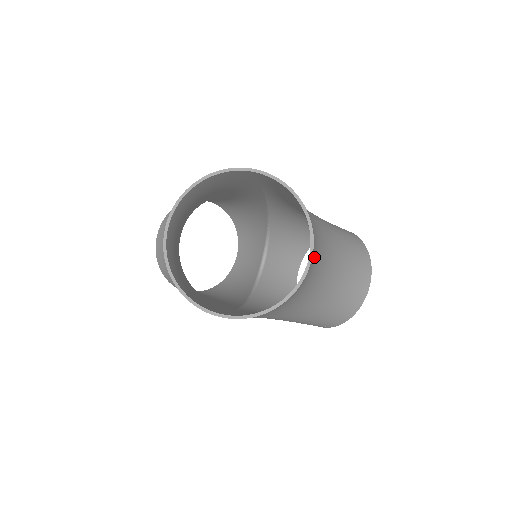
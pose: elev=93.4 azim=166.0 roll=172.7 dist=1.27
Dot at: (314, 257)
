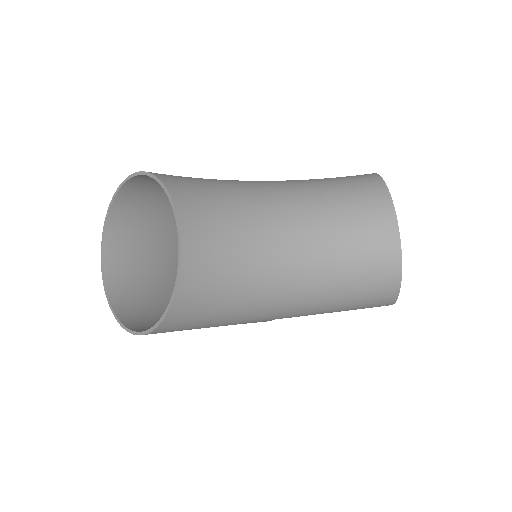
Dot at: (212, 229)
